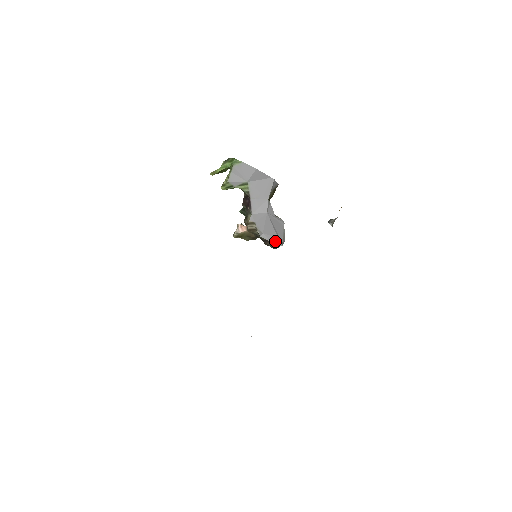
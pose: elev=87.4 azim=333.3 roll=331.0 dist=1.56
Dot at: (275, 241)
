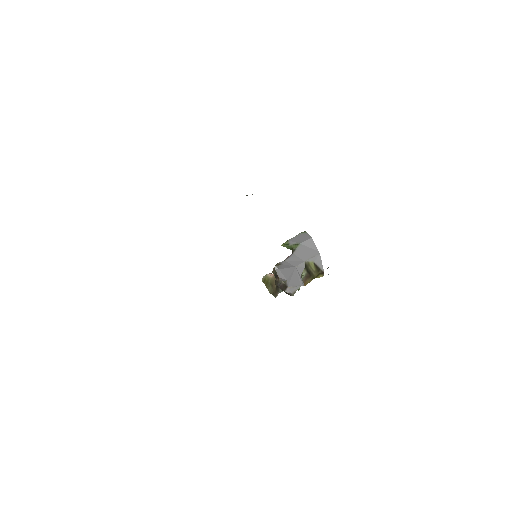
Dot at: (283, 279)
